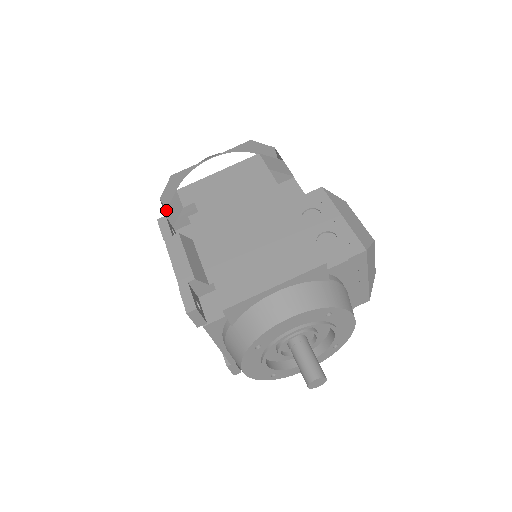
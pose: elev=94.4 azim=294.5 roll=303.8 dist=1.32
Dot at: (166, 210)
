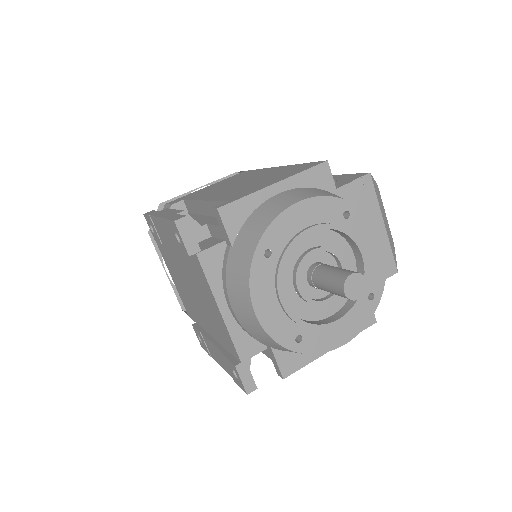
Dot at: occluded
